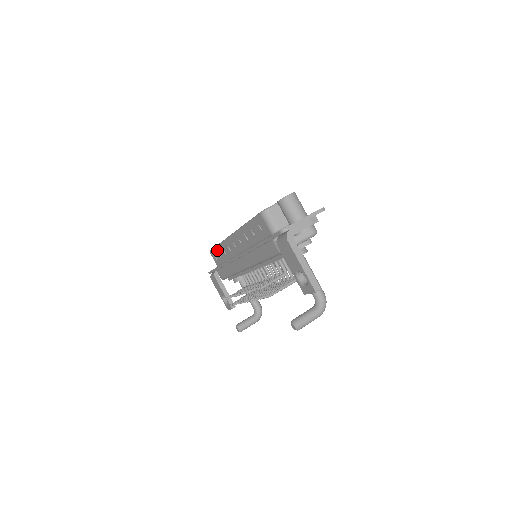
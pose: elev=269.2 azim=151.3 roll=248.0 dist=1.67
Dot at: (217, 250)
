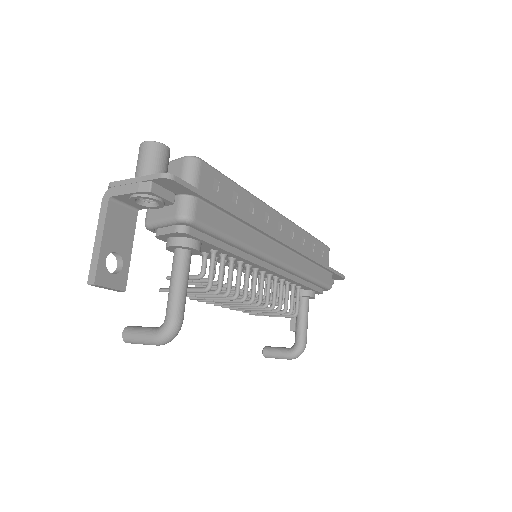
Dot at: occluded
